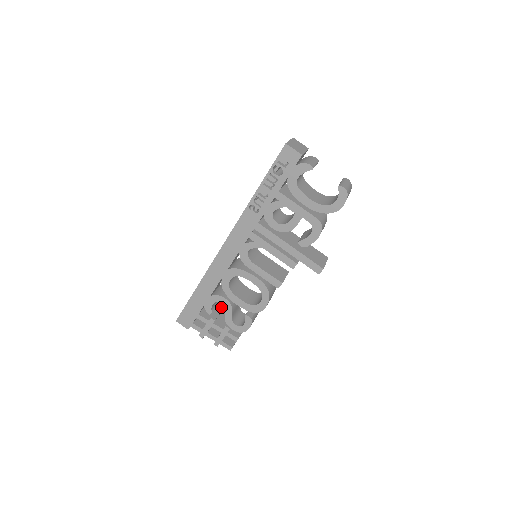
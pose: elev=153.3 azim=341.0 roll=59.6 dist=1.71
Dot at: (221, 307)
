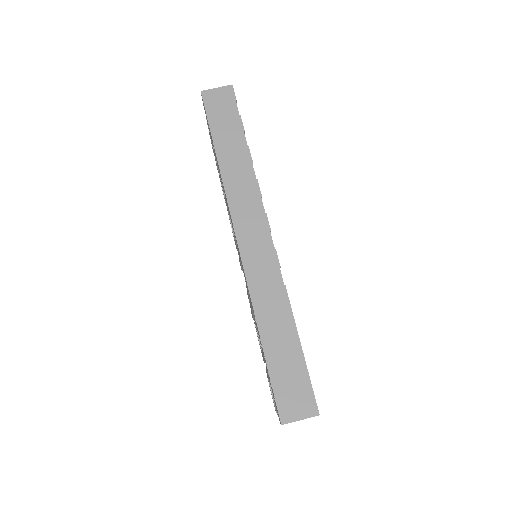
Dot at: occluded
